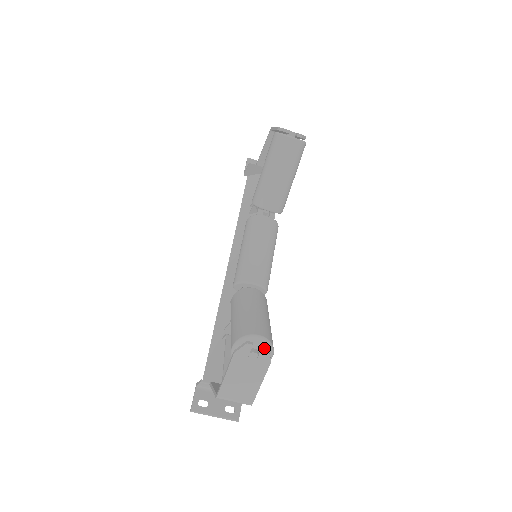
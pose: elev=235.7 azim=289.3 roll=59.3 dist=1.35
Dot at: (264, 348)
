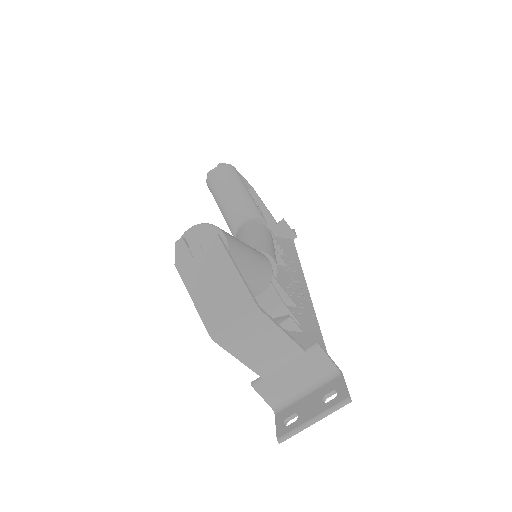
Dot at: (195, 229)
